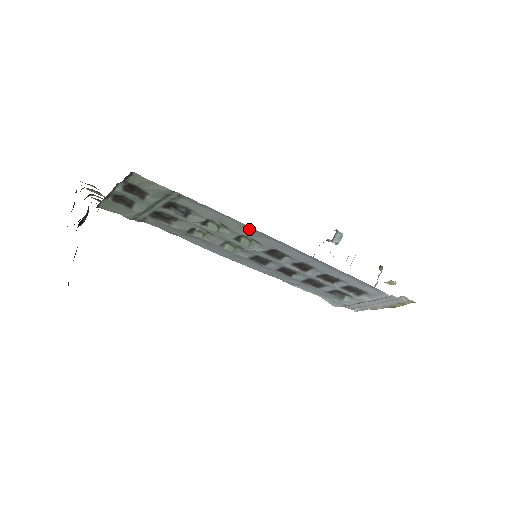
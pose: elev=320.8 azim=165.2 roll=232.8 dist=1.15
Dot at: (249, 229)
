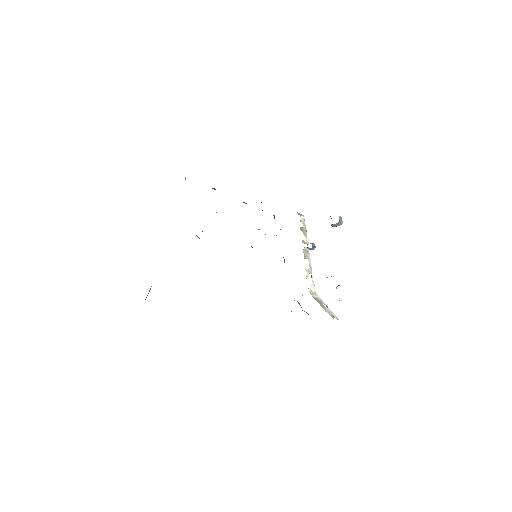
Dot at: occluded
